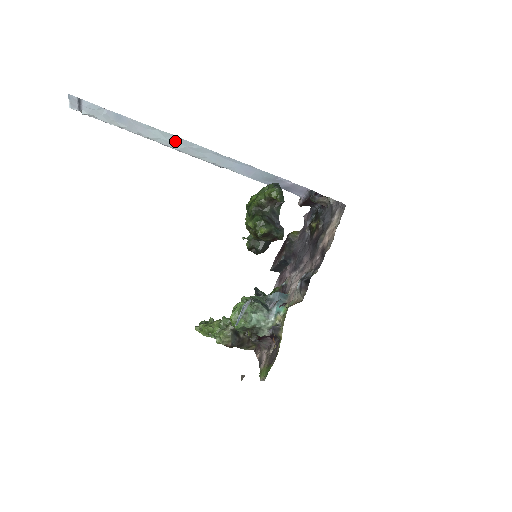
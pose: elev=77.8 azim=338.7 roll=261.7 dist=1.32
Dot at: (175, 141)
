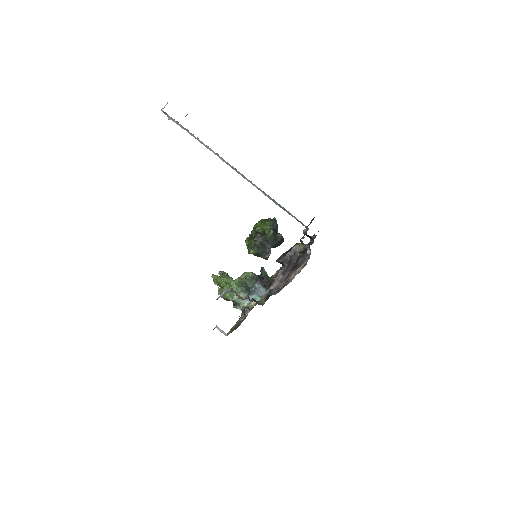
Dot at: (223, 160)
